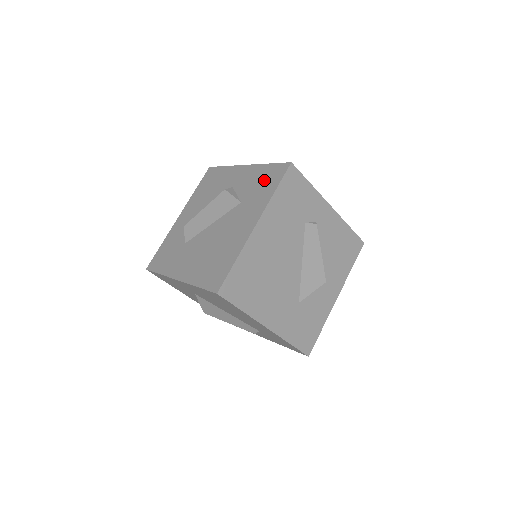
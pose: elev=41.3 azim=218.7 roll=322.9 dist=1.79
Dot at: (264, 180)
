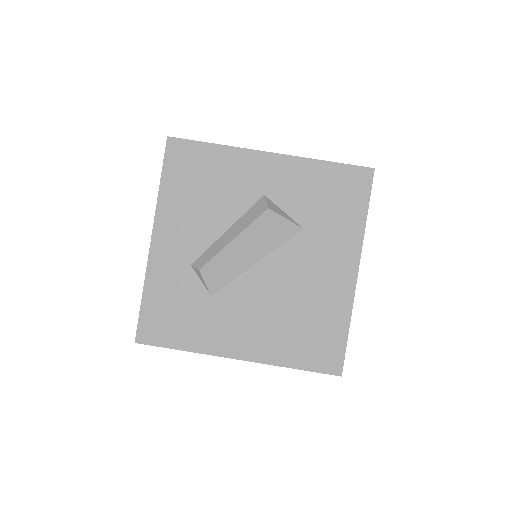
Dot at: (334, 193)
